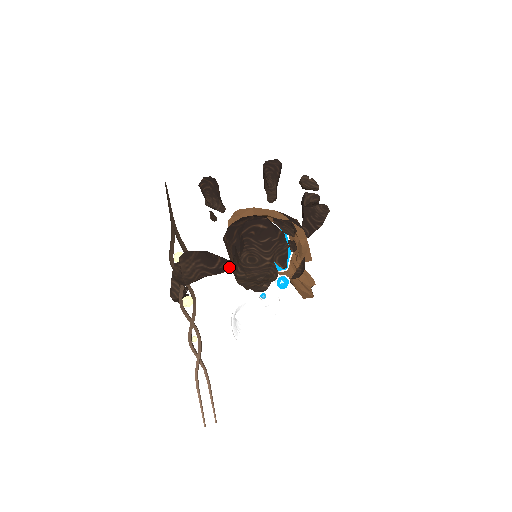
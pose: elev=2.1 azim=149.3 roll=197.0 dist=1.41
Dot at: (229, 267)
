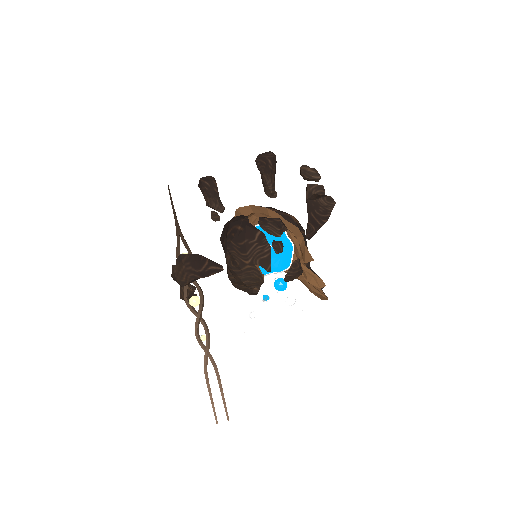
Dot at: (216, 270)
